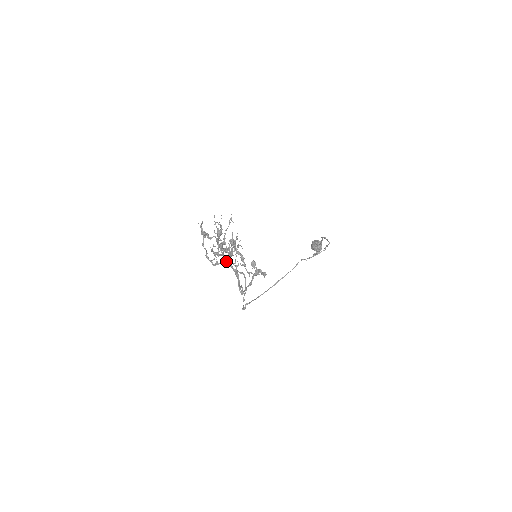
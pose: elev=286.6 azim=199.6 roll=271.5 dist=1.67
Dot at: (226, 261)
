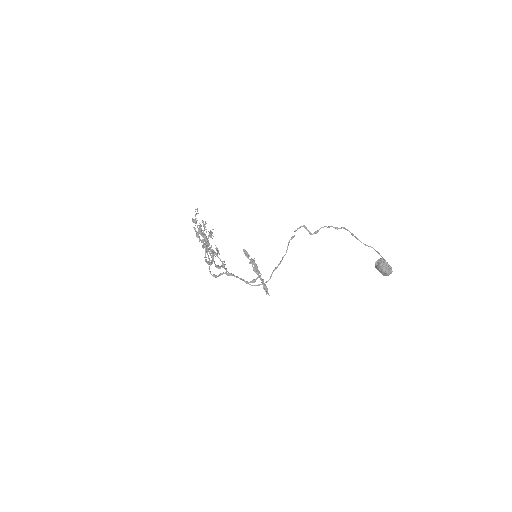
Dot at: occluded
